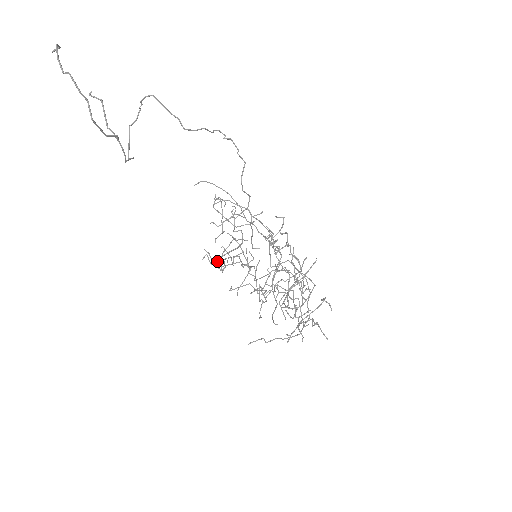
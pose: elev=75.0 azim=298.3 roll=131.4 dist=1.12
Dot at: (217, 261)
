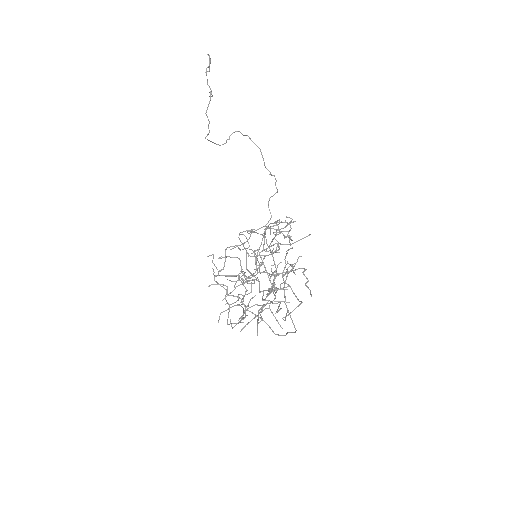
Dot at: occluded
